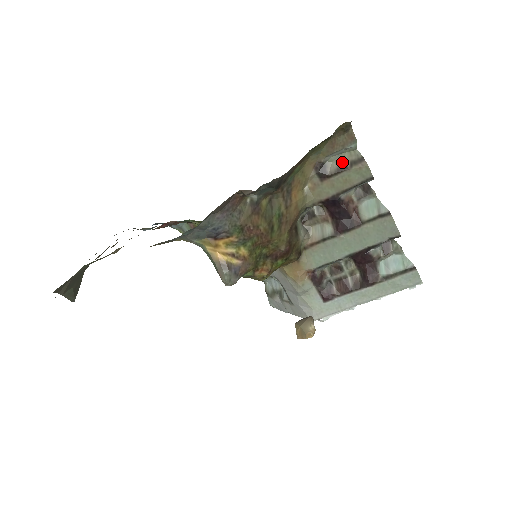
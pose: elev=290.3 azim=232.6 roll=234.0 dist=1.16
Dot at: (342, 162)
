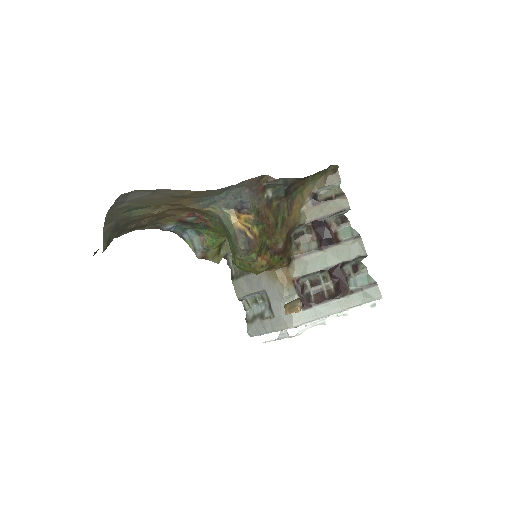
Dot at: (329, 195)
